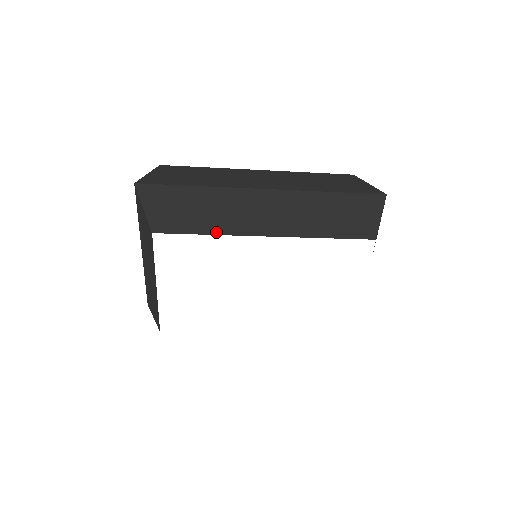
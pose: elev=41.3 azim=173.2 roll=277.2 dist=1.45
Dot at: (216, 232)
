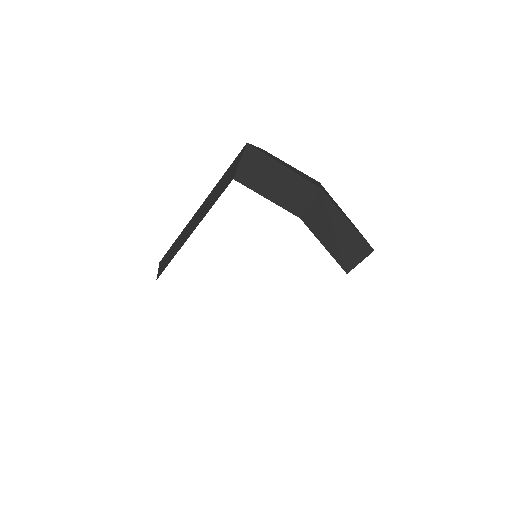
Dot at: occluded
